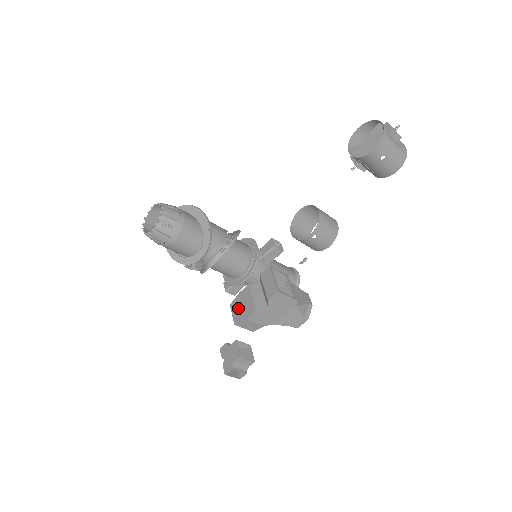
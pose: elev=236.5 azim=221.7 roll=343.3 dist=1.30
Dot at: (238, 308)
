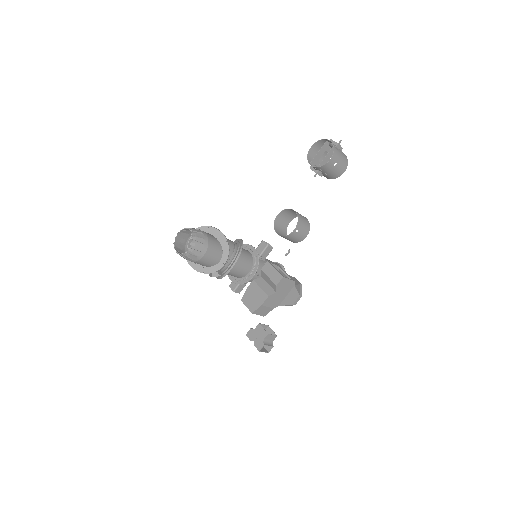
Dot at: (250, 300)
